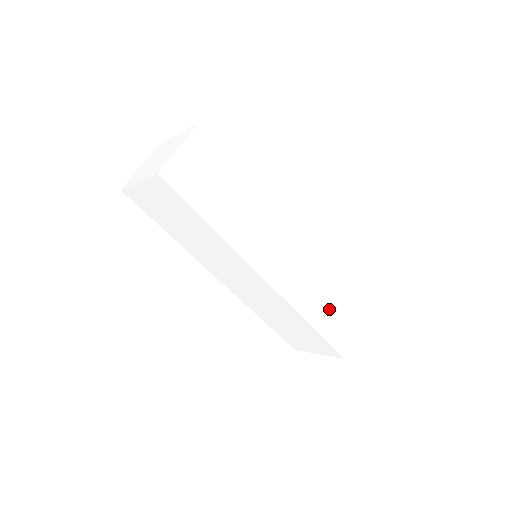
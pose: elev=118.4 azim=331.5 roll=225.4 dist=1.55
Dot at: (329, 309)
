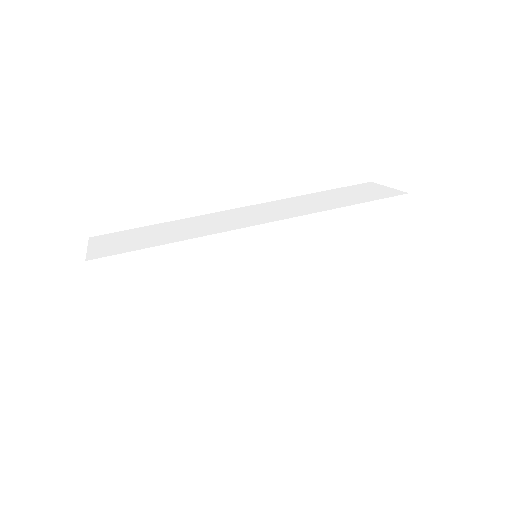
Dot at: (341, 198)
